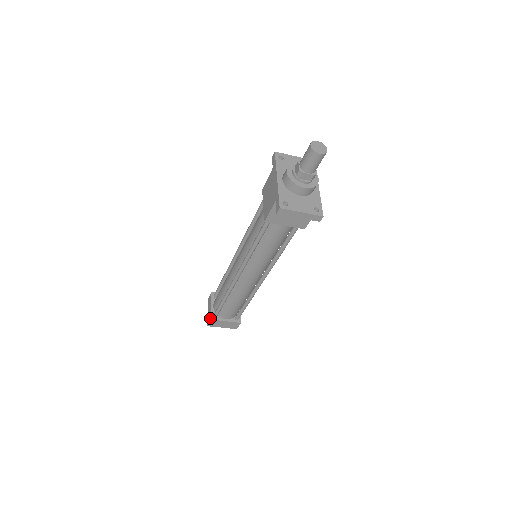
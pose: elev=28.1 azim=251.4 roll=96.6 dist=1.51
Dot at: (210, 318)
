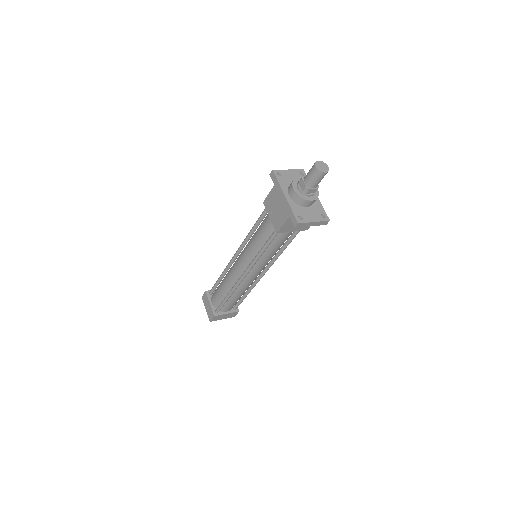
Dot at: (213, 315)
